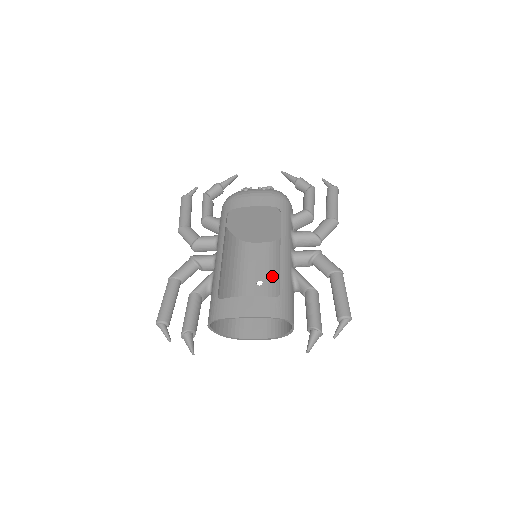
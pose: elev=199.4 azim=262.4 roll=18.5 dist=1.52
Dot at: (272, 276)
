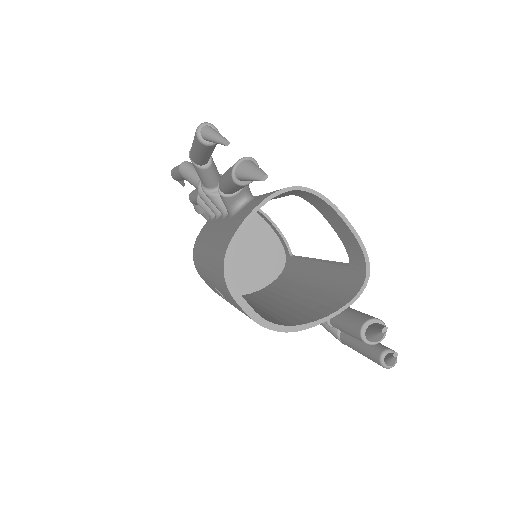
Dot at: occluded
